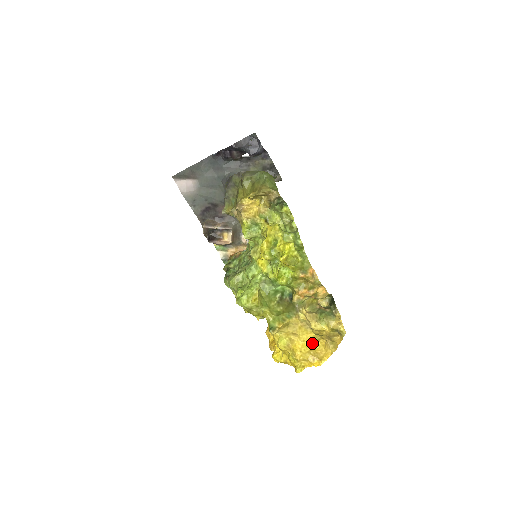
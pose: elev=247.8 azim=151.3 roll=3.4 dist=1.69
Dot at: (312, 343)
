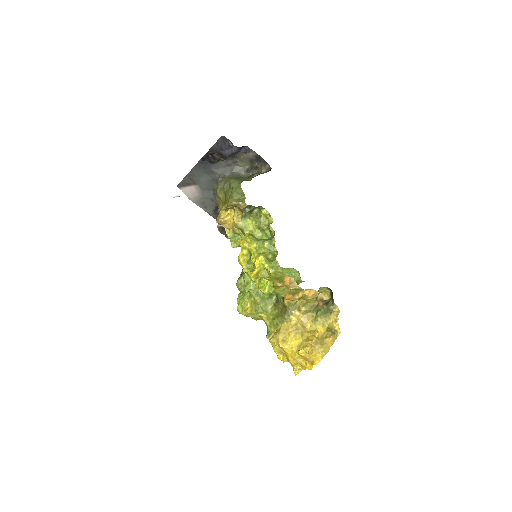
Dot at: (298, 351)
